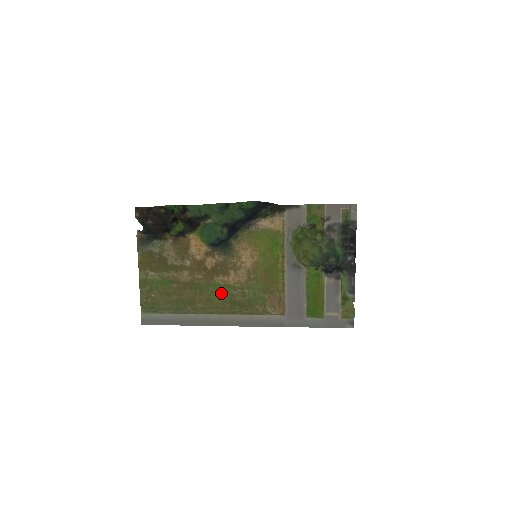
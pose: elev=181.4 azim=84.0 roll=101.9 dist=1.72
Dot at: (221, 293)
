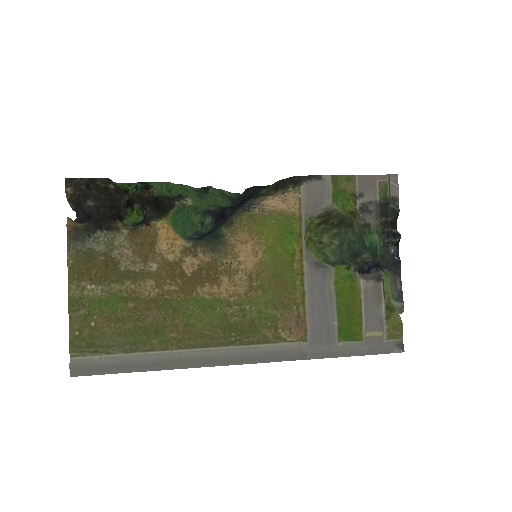
Dot at: (207, 313)
